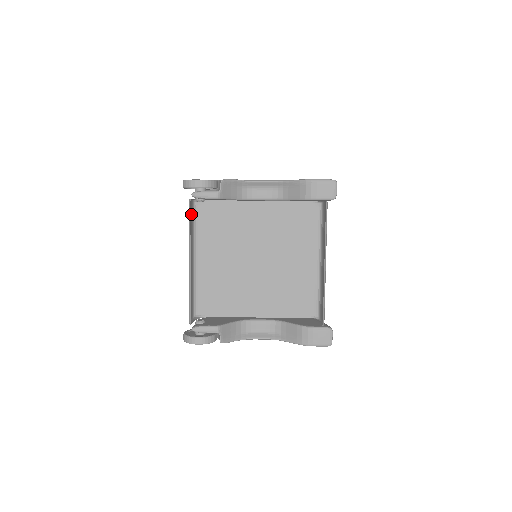
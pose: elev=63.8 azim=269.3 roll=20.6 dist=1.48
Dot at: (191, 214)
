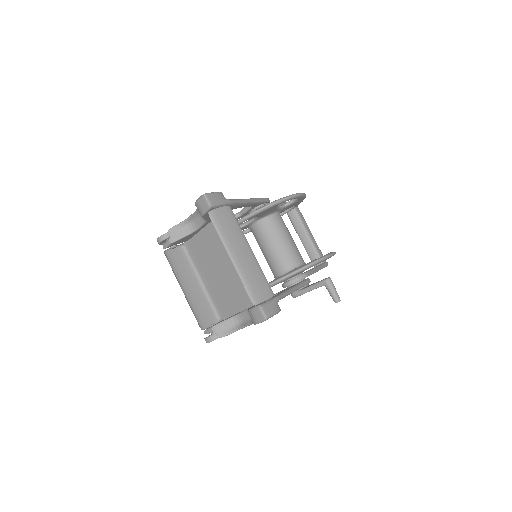
Dot at: (183, 255)
